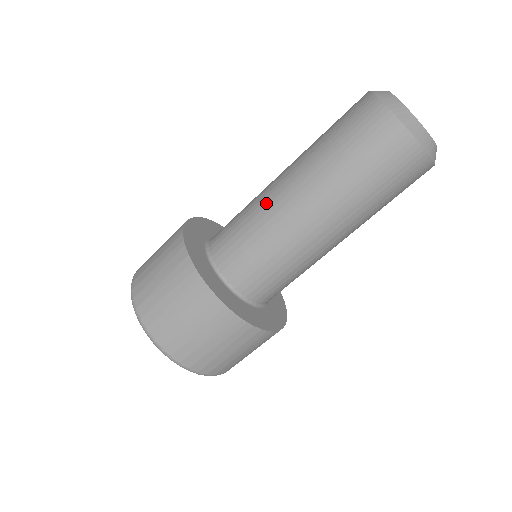
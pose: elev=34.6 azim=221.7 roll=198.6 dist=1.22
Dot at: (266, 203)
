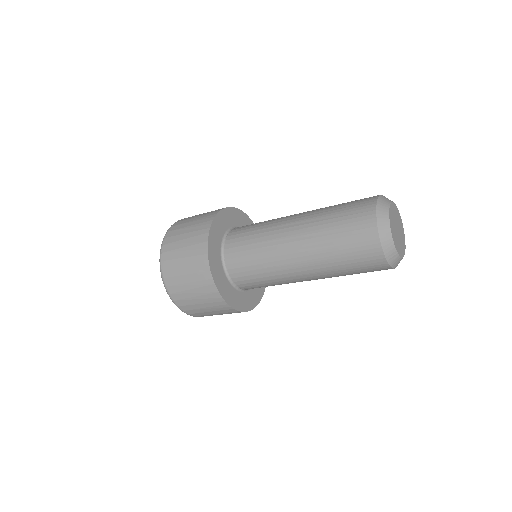
Dot at: (278, 264)
